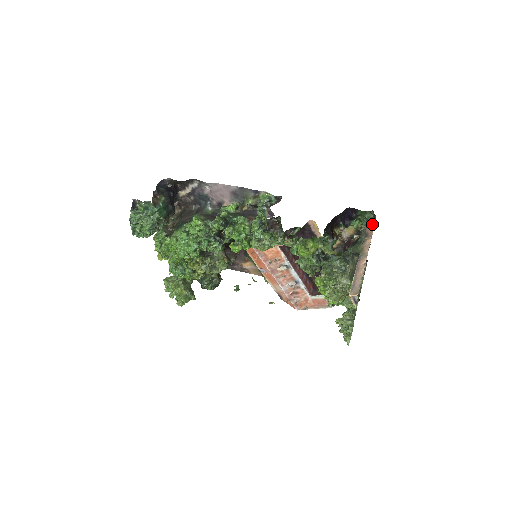
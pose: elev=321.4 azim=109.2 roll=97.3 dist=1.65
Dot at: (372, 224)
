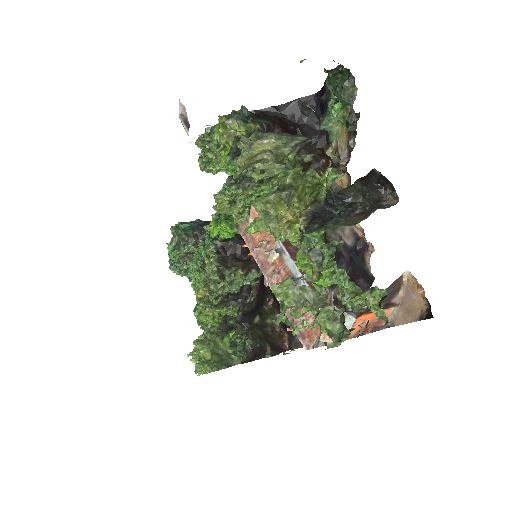
Dot at: (355, 93)
